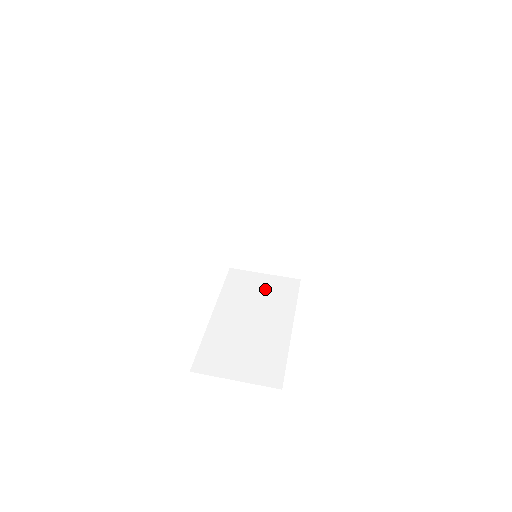
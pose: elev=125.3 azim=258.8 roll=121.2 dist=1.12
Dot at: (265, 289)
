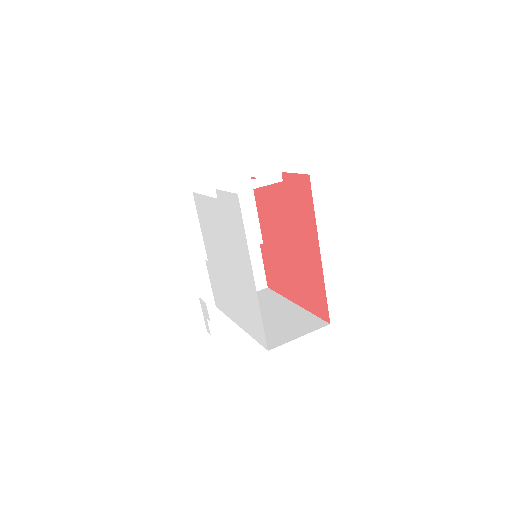
Dot at: occluded
